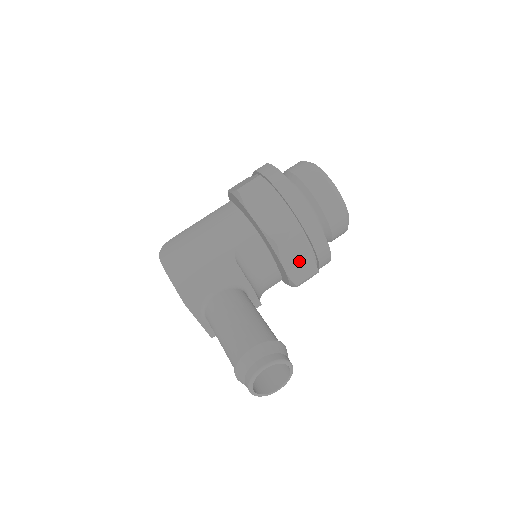
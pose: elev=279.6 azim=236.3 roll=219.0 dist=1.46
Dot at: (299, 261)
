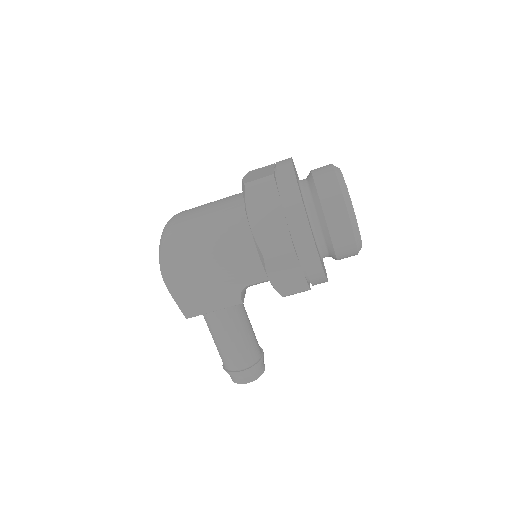
Dot at: occluded
